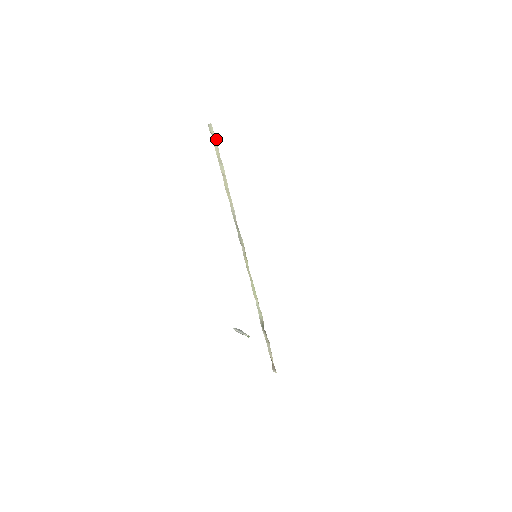
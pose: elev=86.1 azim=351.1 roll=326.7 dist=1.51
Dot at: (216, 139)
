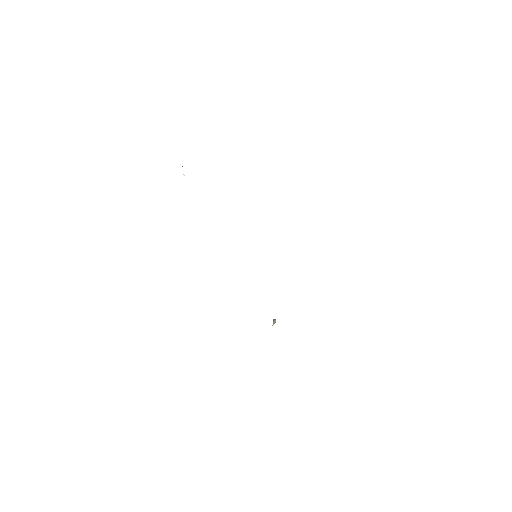
Dot at: occluded
